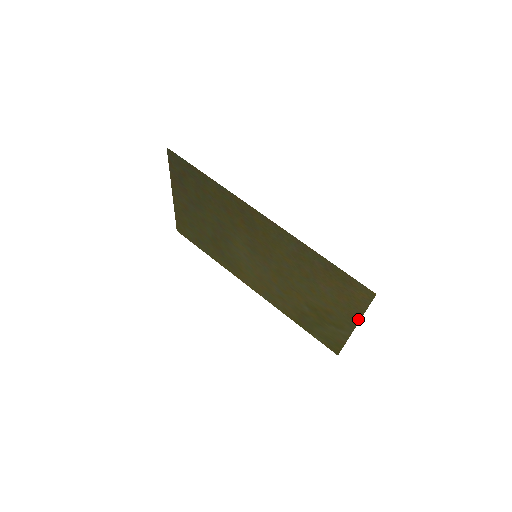
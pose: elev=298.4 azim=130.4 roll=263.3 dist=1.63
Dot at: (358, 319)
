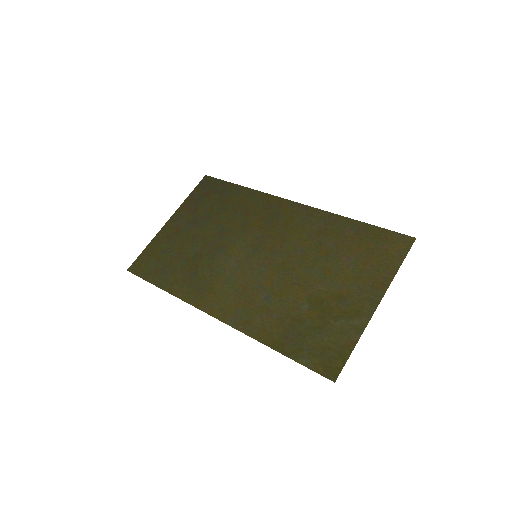
Dot at: (387, 285)
